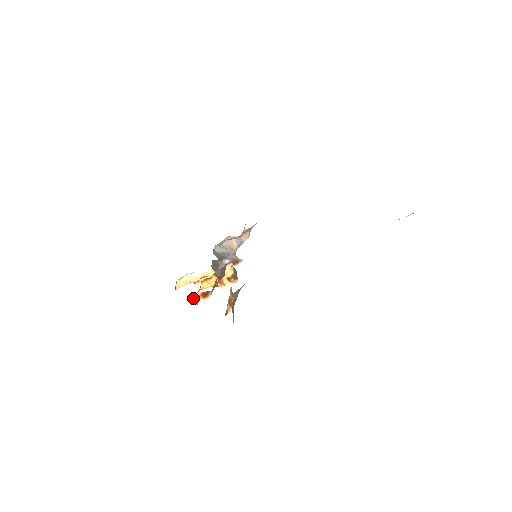
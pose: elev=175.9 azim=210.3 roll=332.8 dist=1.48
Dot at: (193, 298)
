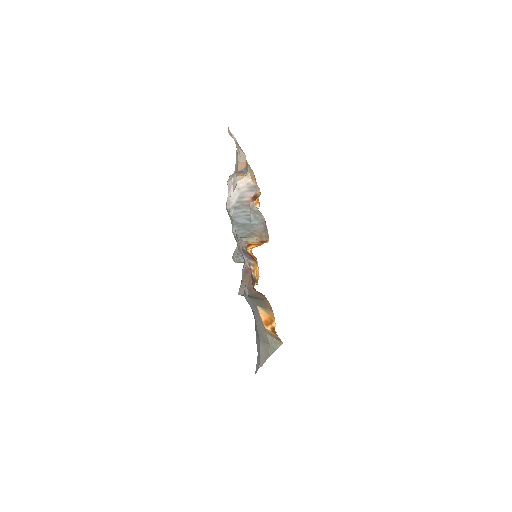
Dot at: occluded
